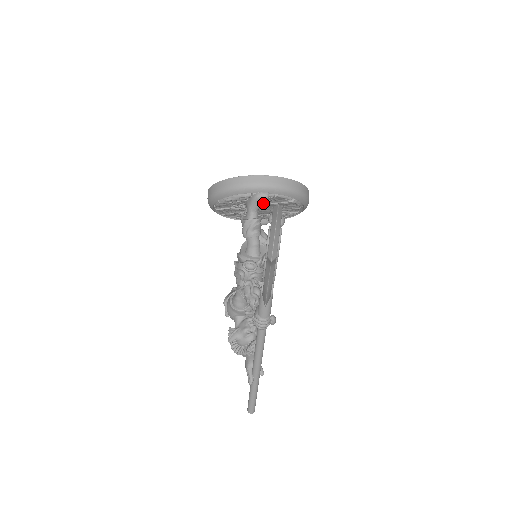
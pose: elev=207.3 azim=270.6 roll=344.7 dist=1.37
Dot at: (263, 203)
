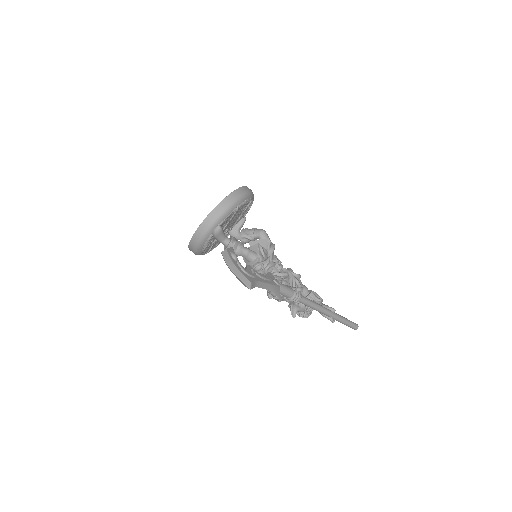
Dot at: (223, 232)
